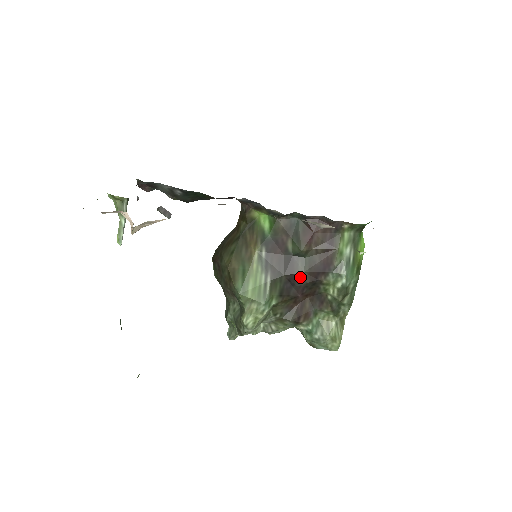
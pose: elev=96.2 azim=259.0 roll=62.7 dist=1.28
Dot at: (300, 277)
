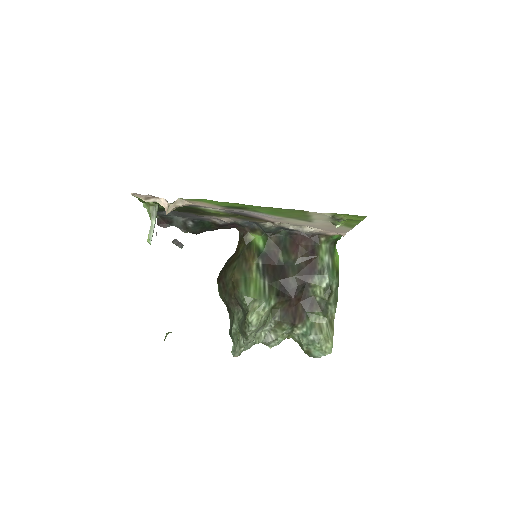
Dot at: (292, 281)
